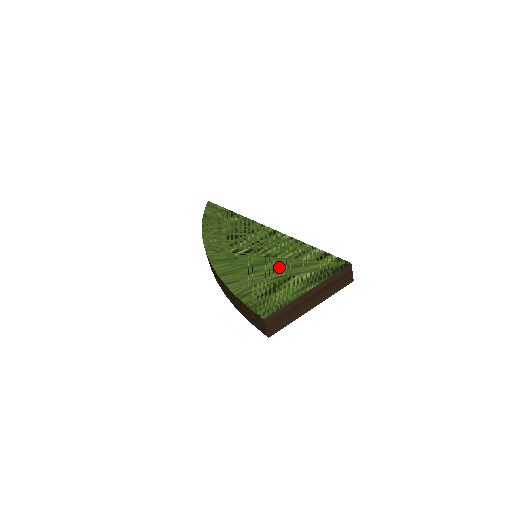
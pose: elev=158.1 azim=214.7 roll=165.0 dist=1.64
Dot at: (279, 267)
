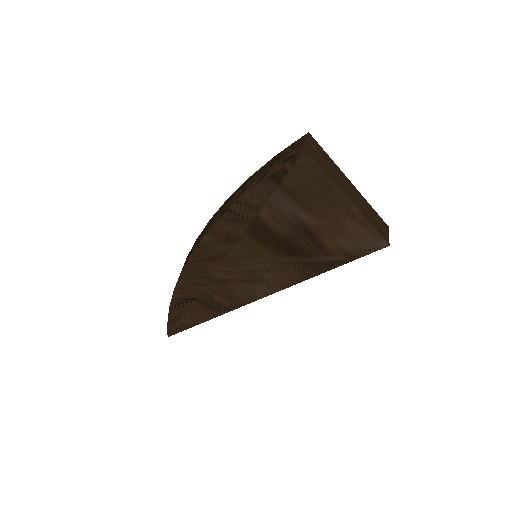
Dot at: occluded
